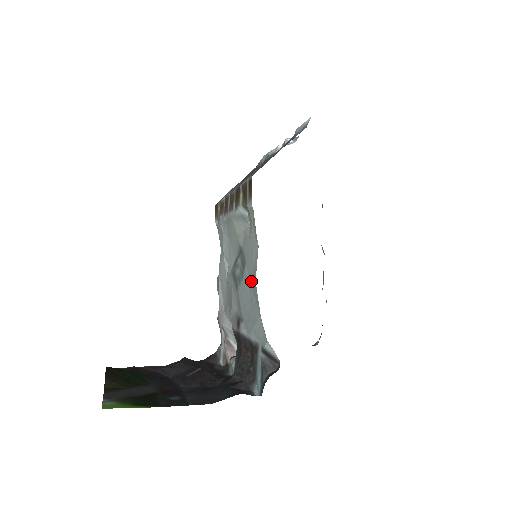
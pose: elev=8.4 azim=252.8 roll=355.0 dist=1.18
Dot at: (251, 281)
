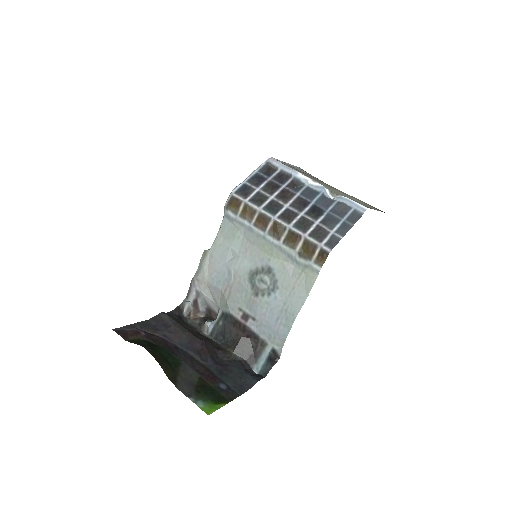
Dot at: (286, 309)
